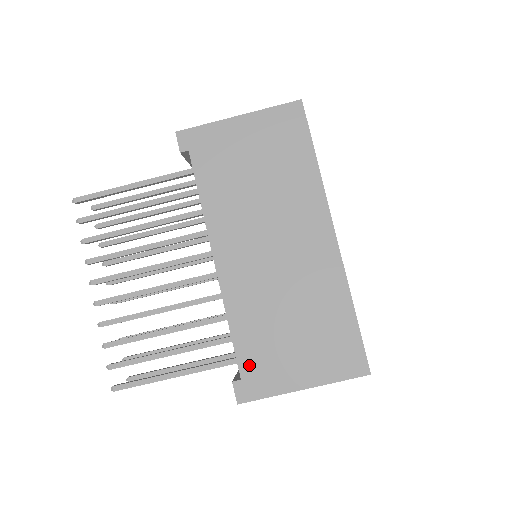
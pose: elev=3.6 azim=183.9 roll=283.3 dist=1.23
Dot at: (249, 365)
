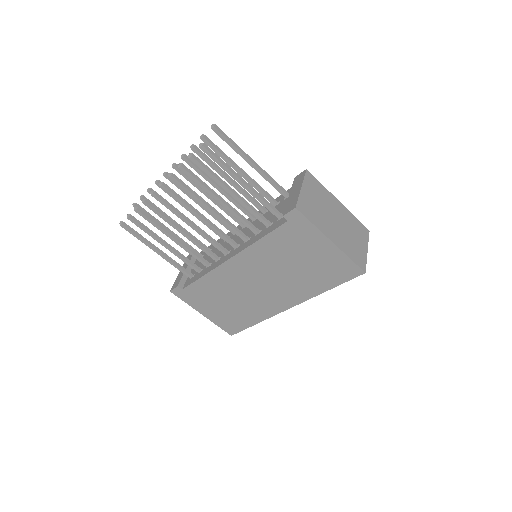
Dot at: (192, 291)
